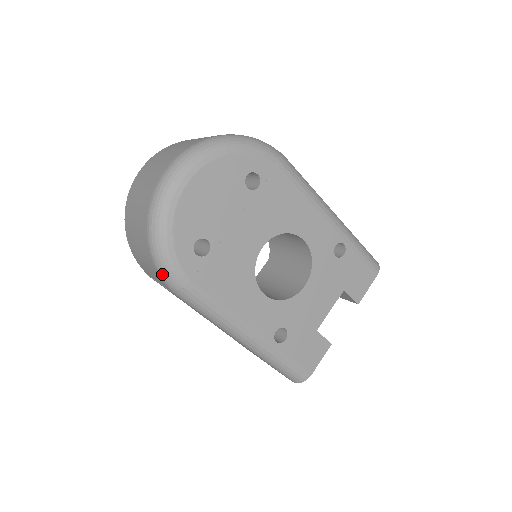
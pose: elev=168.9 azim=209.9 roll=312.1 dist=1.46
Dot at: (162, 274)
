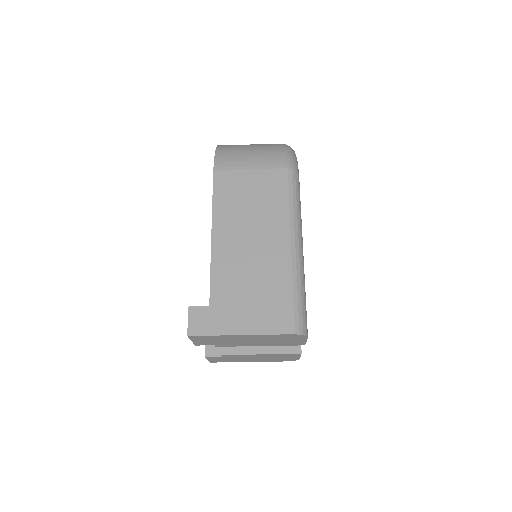
Dot at: (289, 156)
